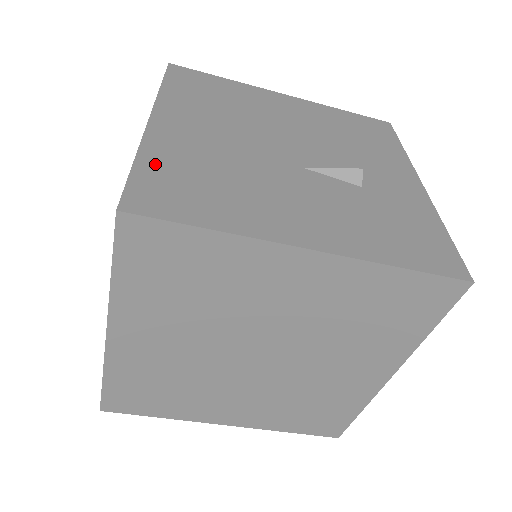
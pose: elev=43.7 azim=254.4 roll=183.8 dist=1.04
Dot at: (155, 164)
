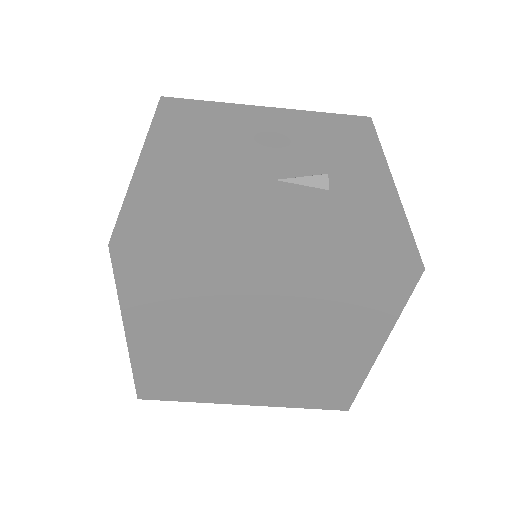
Dot at: (142, 198)
